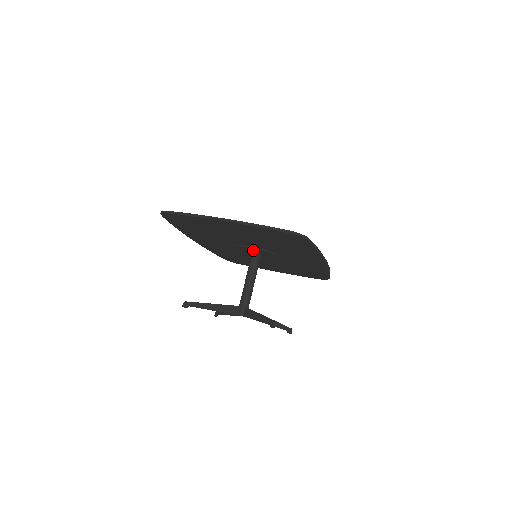
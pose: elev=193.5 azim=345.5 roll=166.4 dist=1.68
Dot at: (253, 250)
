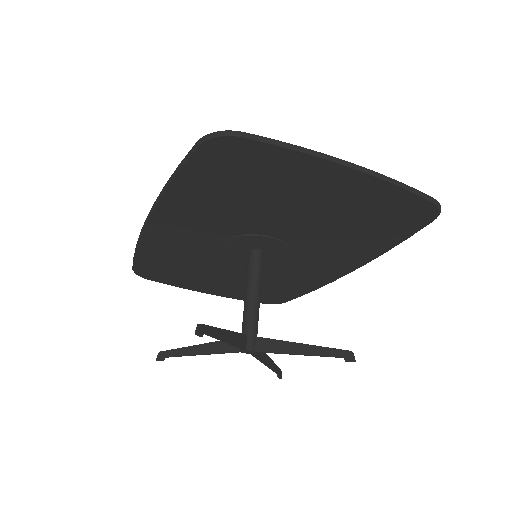
Dot at: (262, 245)
